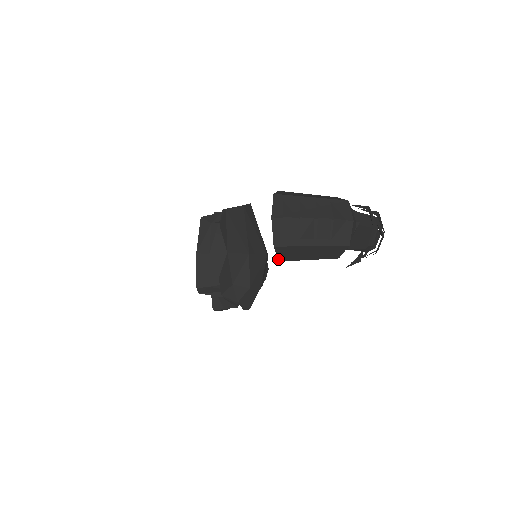
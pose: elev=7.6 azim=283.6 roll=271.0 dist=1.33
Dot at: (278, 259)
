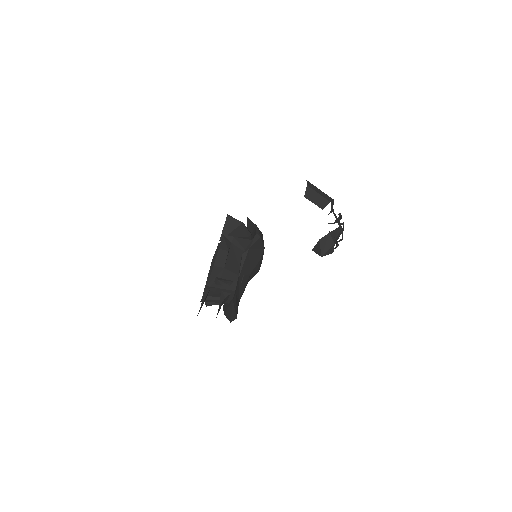
Dot at: (307, 184)
